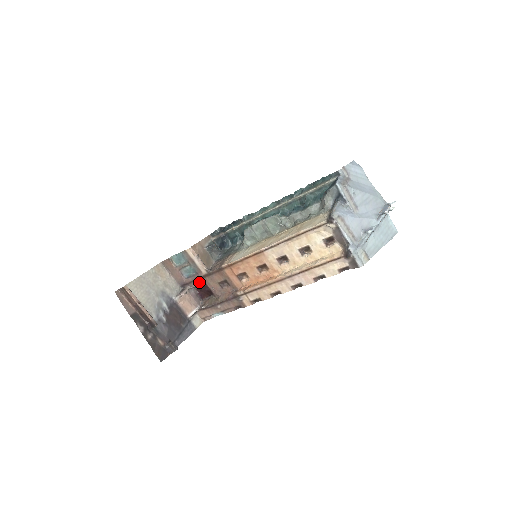
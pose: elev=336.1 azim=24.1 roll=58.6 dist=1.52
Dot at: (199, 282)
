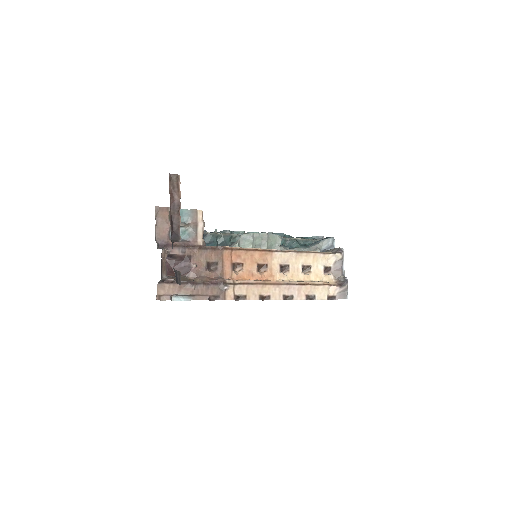
Dot at: (184, 251)
